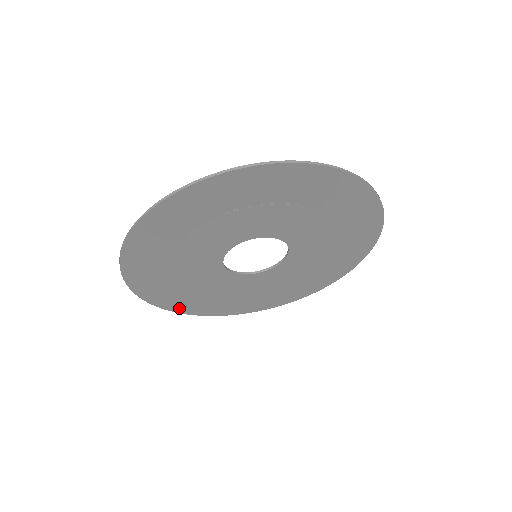
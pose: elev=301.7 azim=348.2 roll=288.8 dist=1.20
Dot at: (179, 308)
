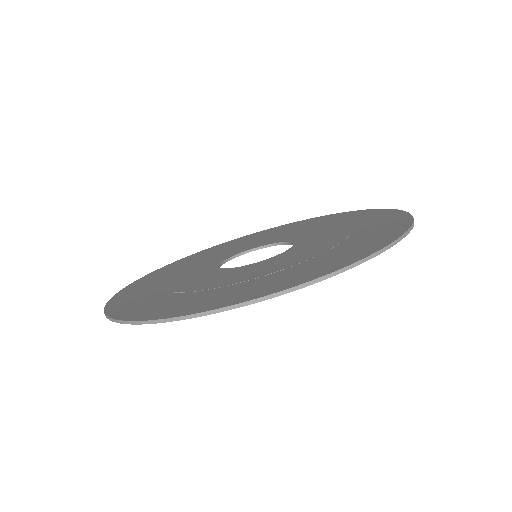
Dot at: occluded
